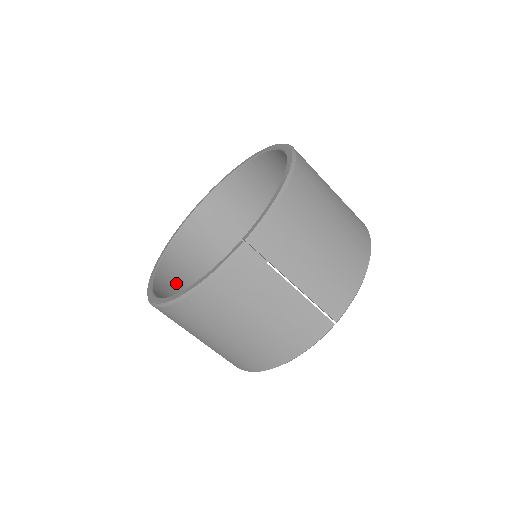
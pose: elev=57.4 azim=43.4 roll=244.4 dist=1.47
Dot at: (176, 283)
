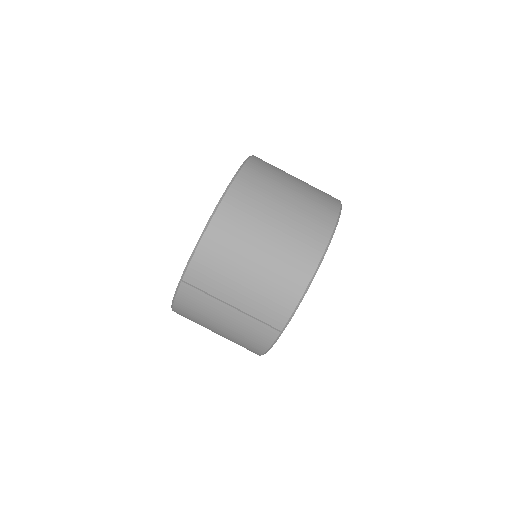
Dot at: occluded
